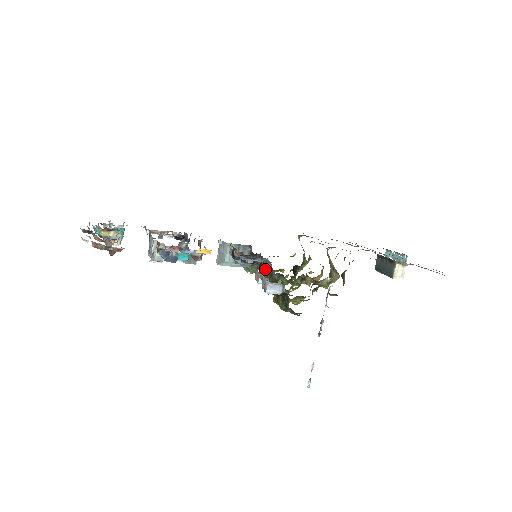
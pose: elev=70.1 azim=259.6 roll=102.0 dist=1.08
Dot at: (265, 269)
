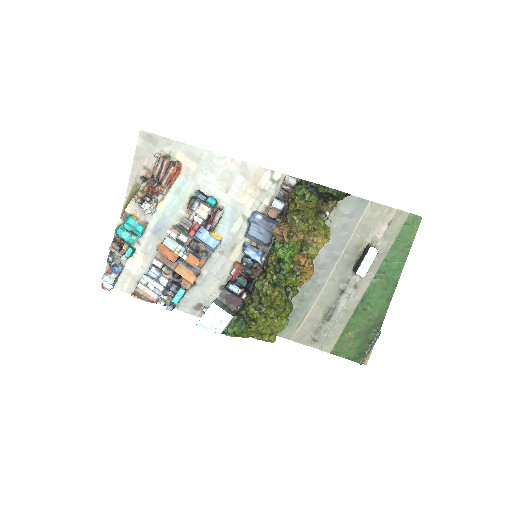
Dot at: (273, 220)
